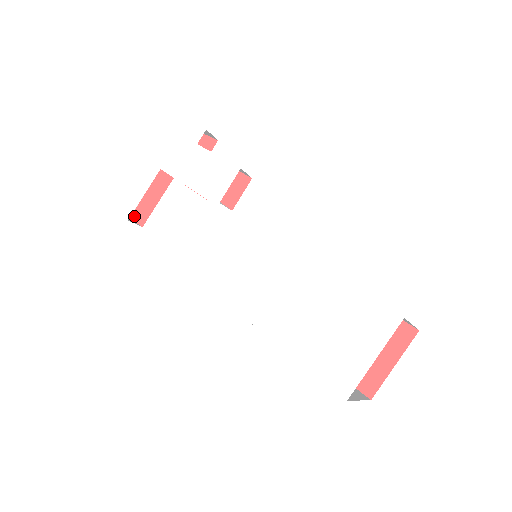
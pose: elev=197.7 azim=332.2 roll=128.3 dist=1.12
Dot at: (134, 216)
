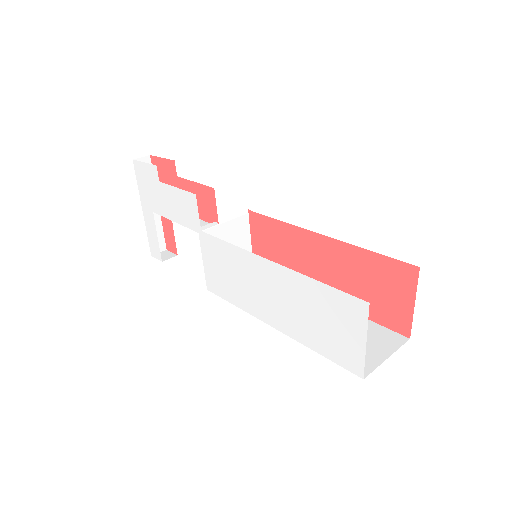
Dot at: (168, 248)
